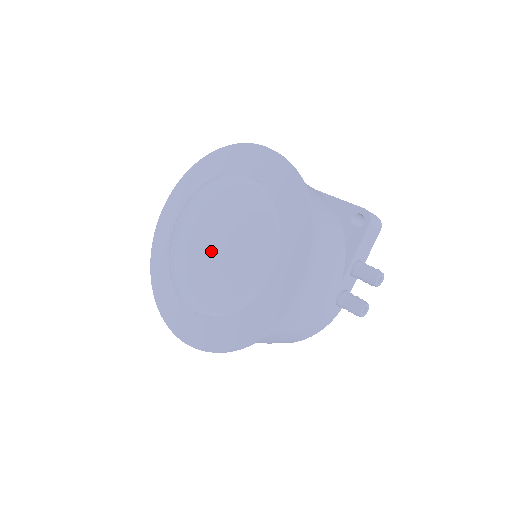
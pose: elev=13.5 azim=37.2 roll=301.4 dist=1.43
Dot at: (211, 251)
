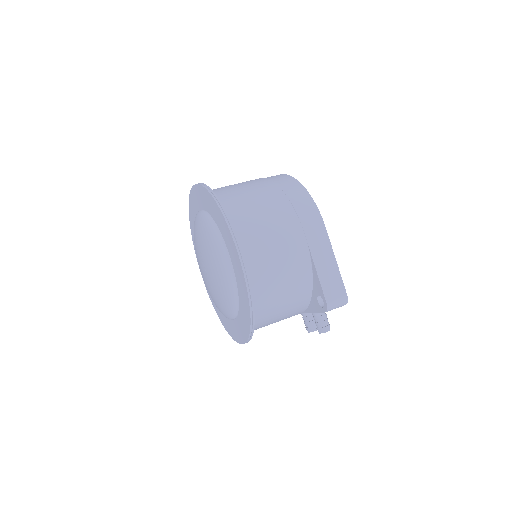
Dot at: (205, 275)
